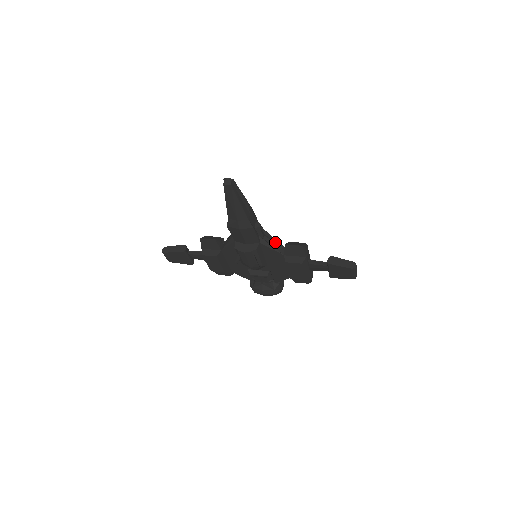
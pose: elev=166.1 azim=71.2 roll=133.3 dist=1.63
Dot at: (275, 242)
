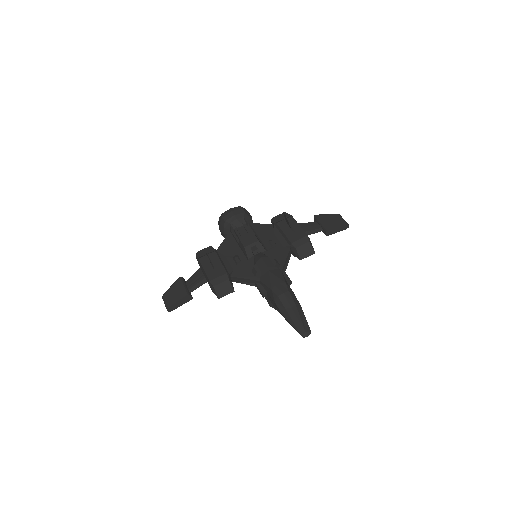
Dot at: (287, 259)
